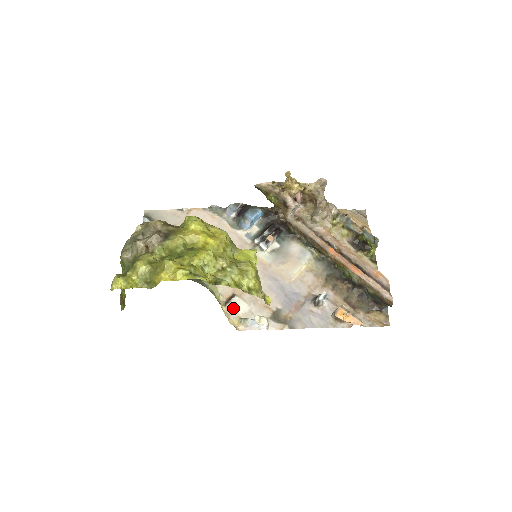
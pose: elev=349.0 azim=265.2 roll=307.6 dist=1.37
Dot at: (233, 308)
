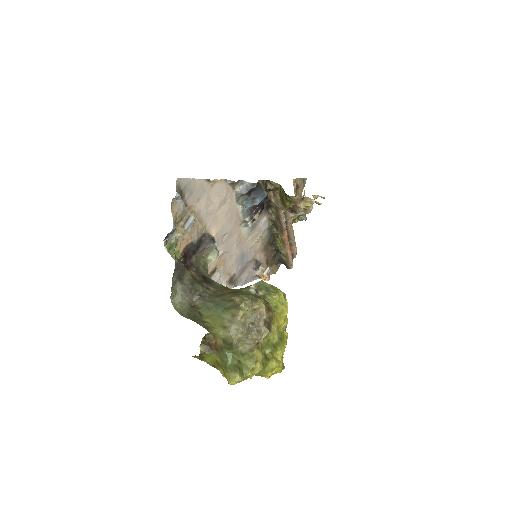
Dot at: occluded
